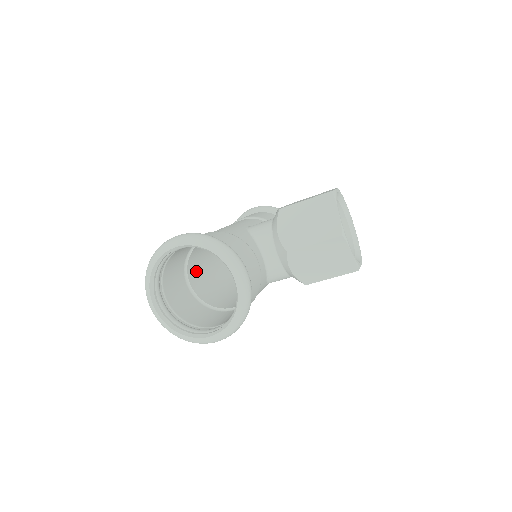
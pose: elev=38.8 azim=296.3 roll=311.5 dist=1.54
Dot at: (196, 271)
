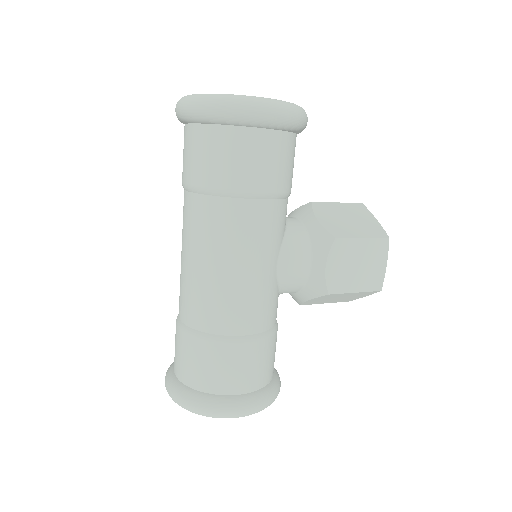
Dot at: occluded
